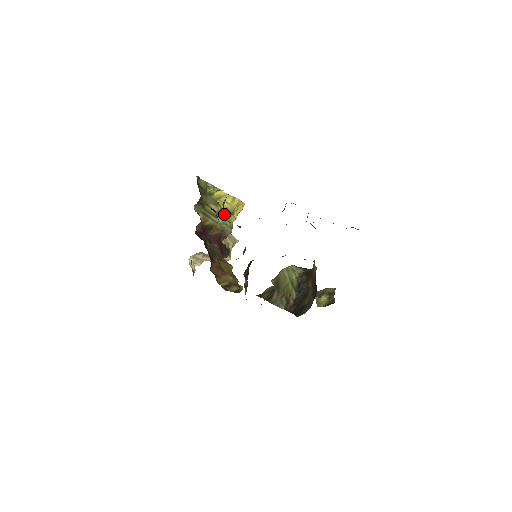
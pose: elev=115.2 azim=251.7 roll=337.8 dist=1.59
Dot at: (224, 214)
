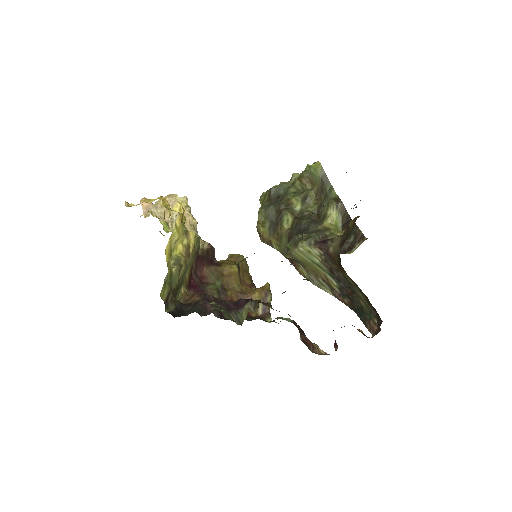
Dot at: (187, 252)
